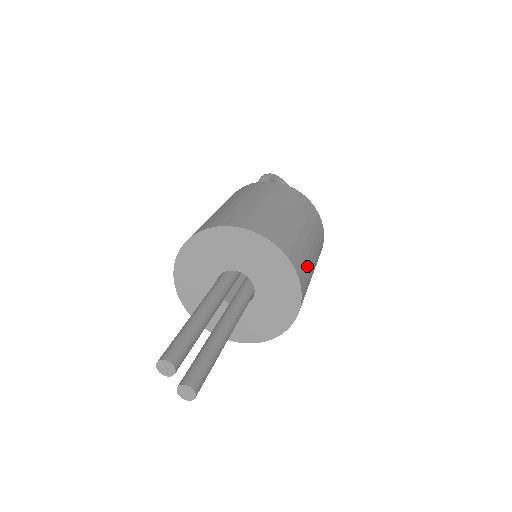
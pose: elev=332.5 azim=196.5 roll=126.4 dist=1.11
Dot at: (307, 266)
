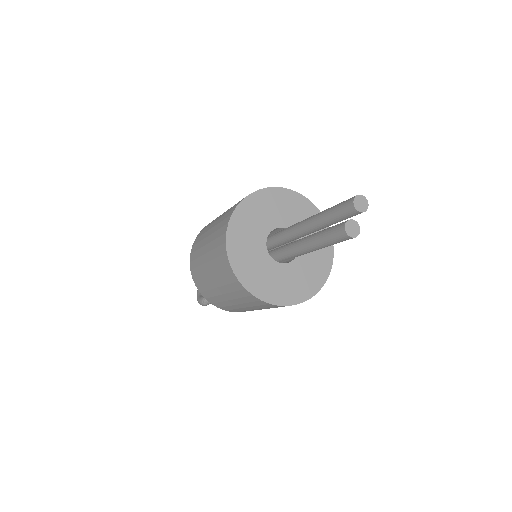
Dot at: occluded
